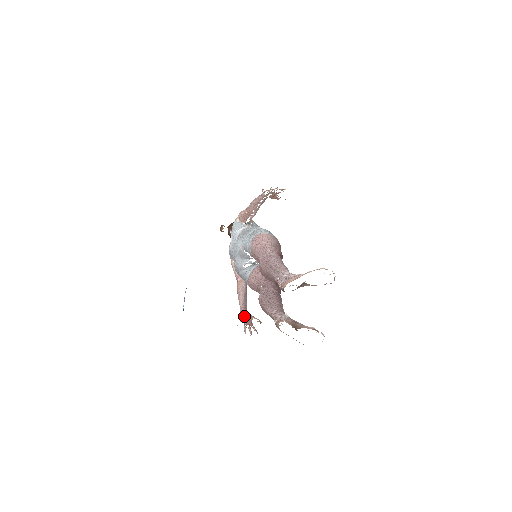
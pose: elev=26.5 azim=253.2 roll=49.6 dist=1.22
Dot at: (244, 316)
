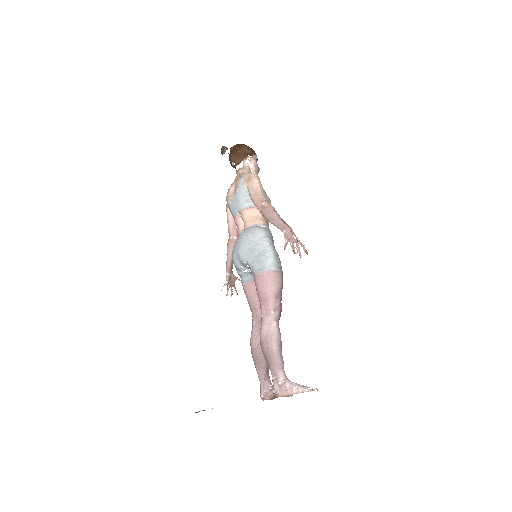
Dot at: (229, 279)
